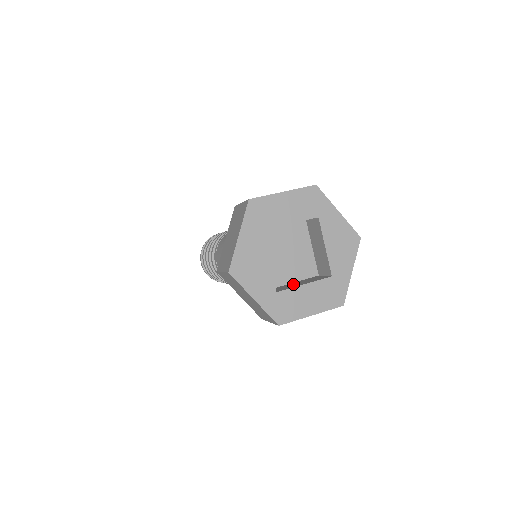
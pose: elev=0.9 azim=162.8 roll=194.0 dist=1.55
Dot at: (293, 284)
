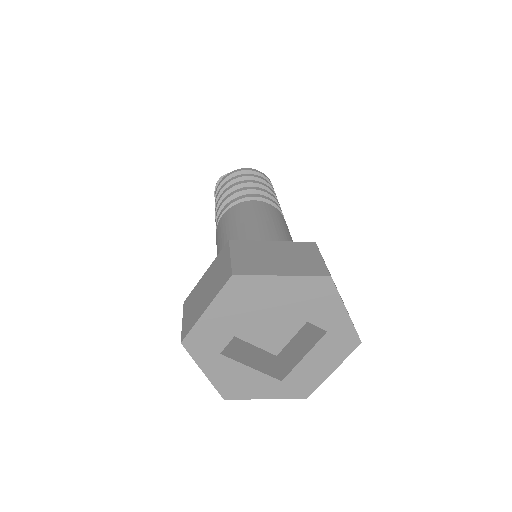
Dot at: (295, 346)
